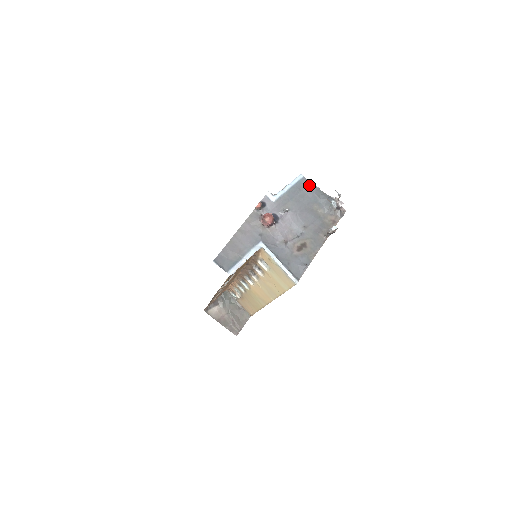
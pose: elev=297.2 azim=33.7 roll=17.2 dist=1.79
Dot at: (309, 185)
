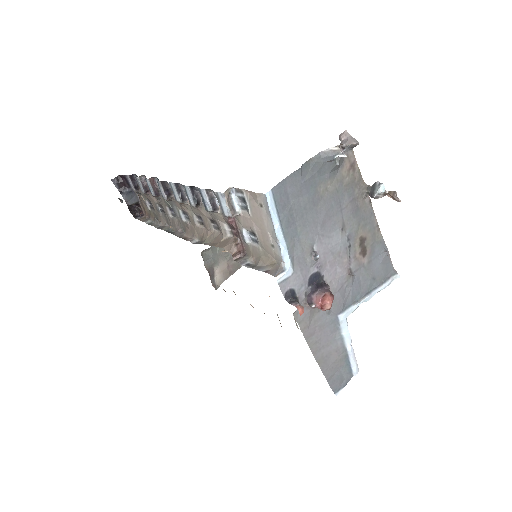
Dot at: (288, 185)
